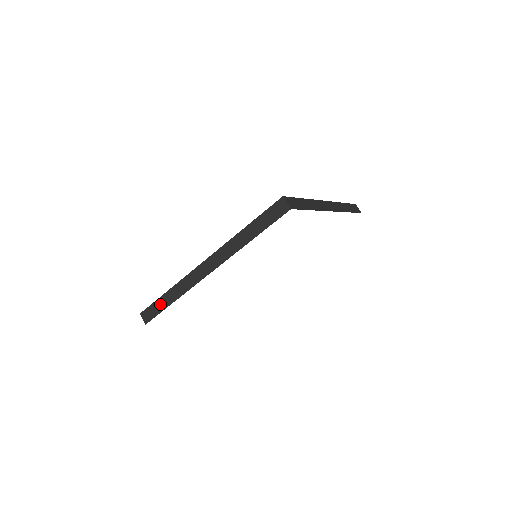
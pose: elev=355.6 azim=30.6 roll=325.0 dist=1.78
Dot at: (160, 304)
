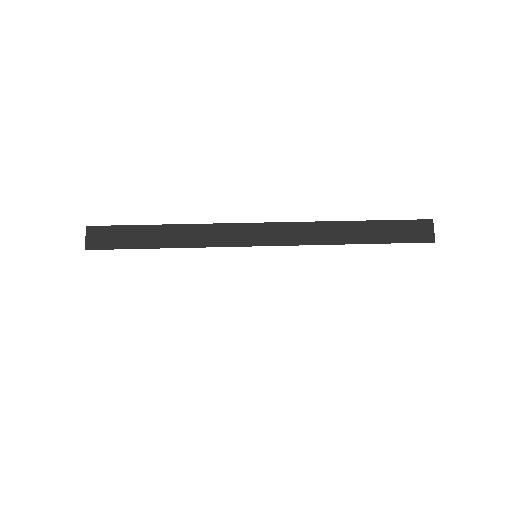
Dot at: occluded
